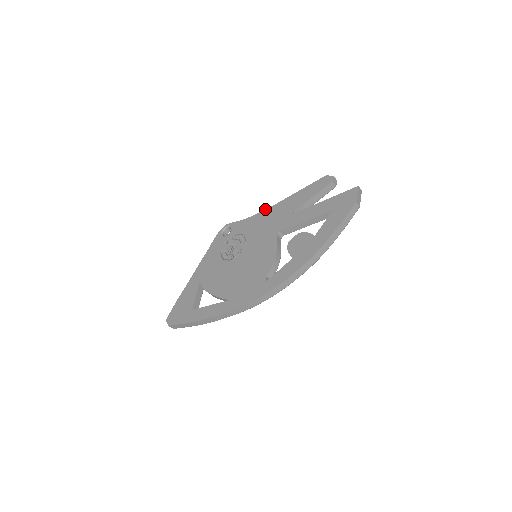
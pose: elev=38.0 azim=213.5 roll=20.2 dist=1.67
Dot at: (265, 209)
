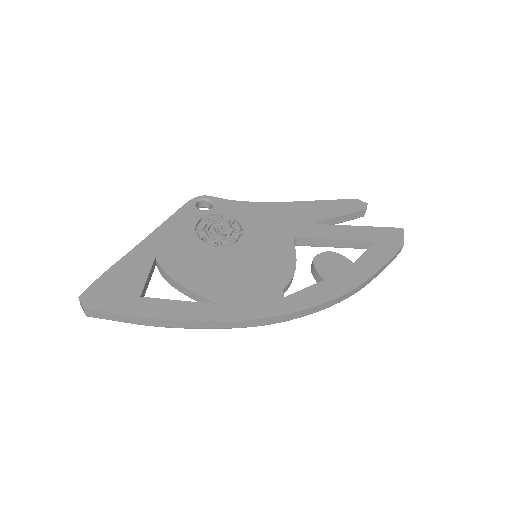
Dot at: occluded
